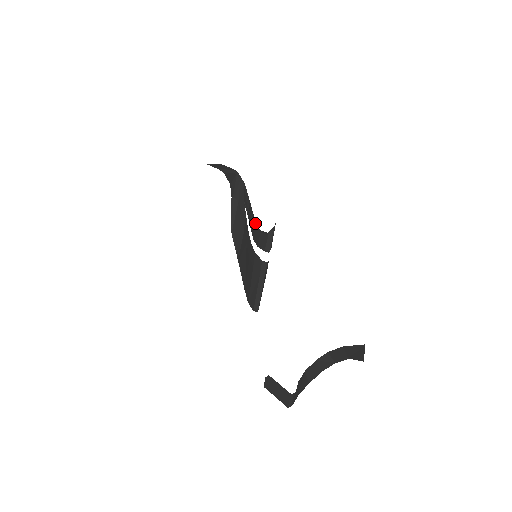
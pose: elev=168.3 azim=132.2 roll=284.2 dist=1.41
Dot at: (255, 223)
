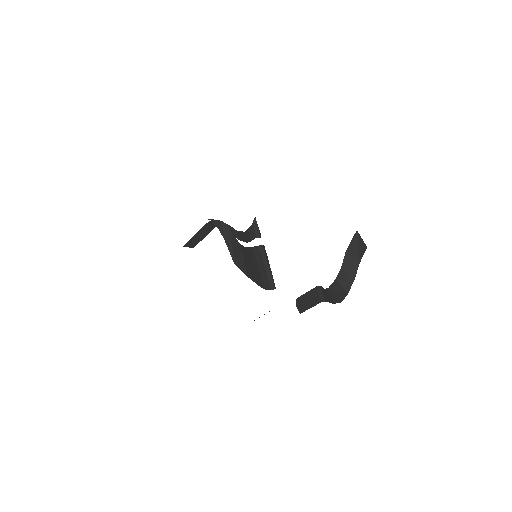
Dot at: (244, 232)
